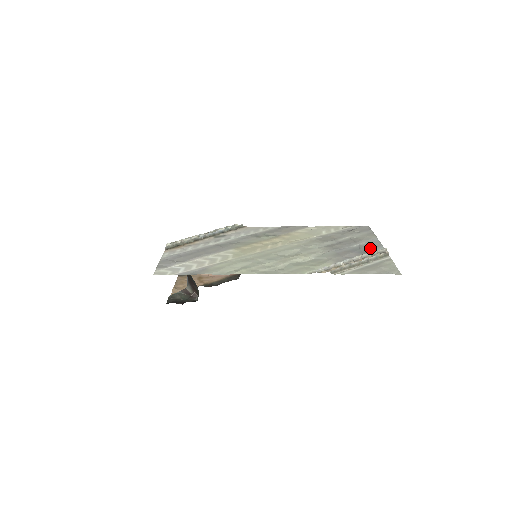
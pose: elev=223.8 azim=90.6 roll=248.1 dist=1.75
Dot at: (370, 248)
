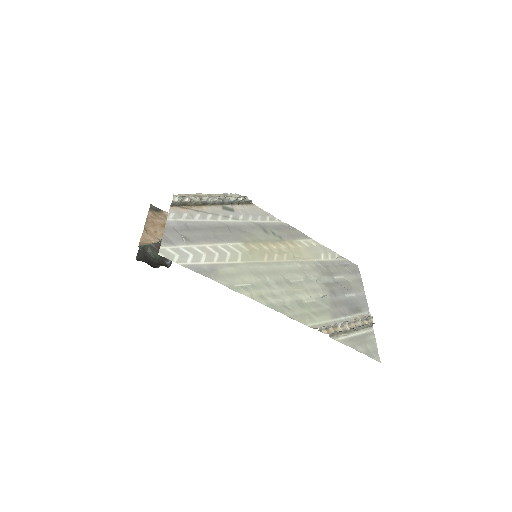
Dot at: (359, 306)
